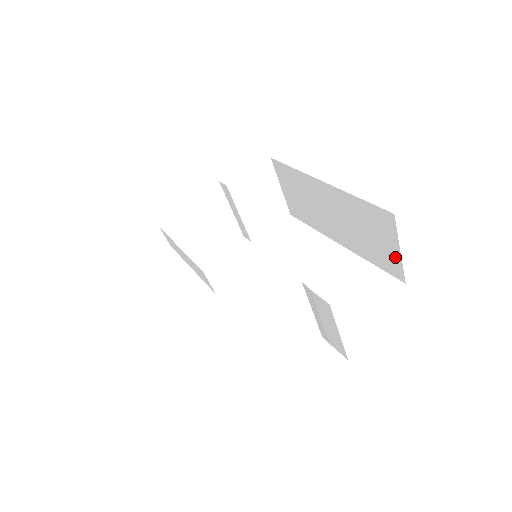
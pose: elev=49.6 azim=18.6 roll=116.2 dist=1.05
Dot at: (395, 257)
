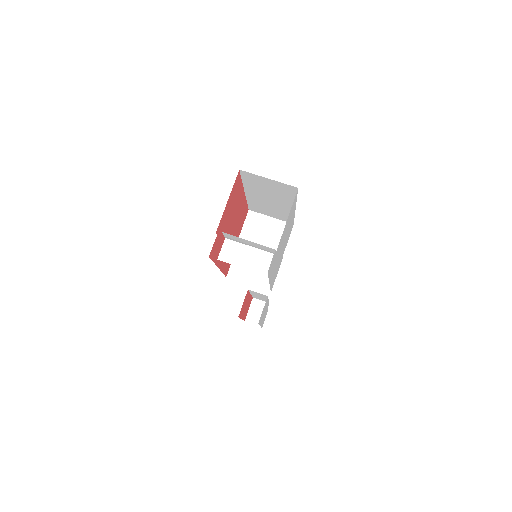
Dot at: (277, 183)
